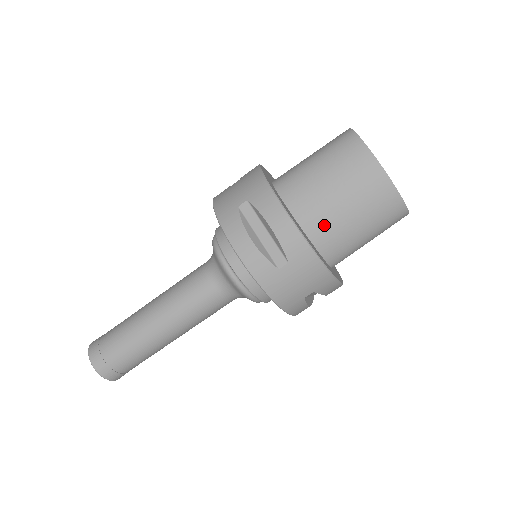
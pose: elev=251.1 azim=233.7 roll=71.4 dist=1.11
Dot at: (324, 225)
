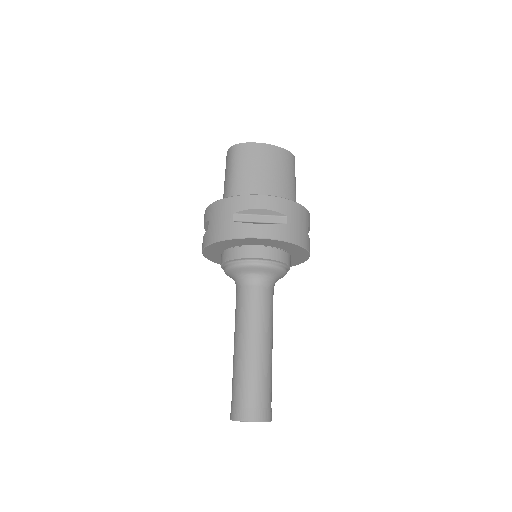
Dot at: (276, 192)
